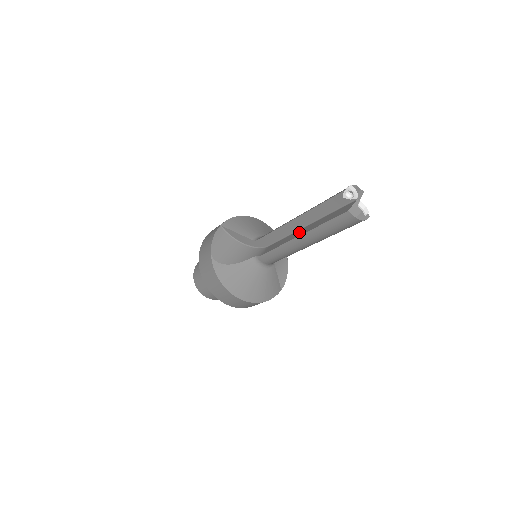
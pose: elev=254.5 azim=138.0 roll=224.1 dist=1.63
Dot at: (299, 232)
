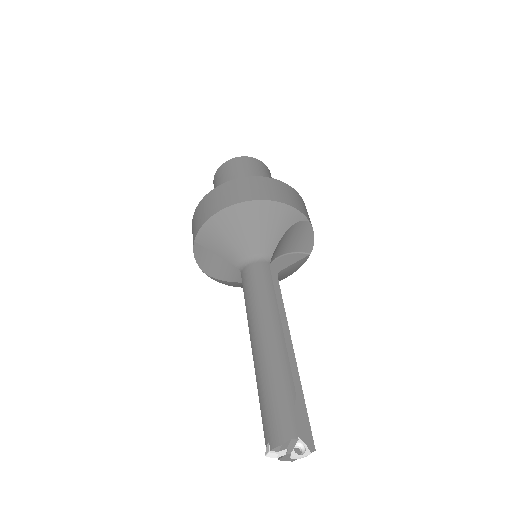
Dot at: occluded
